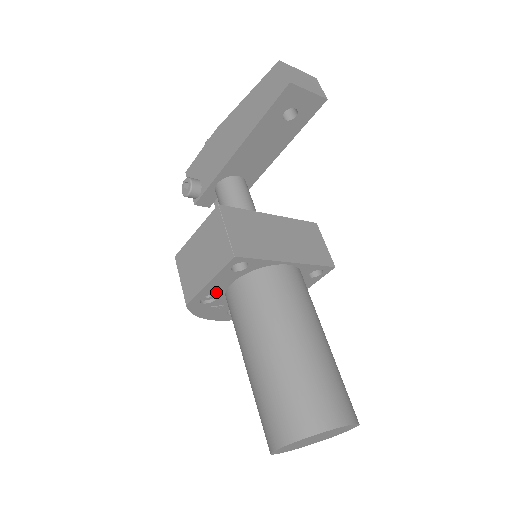
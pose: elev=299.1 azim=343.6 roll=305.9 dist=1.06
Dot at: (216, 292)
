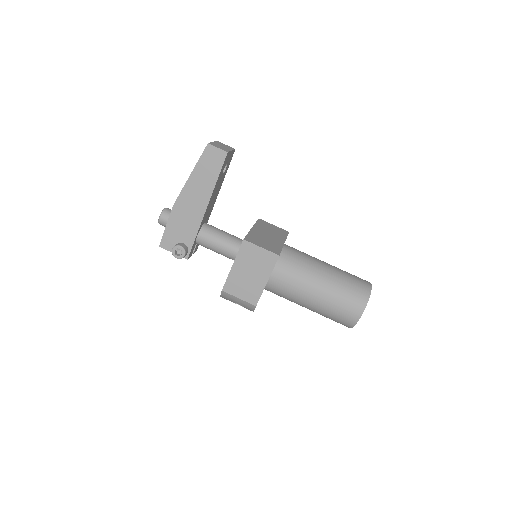
Dot at: occluded
